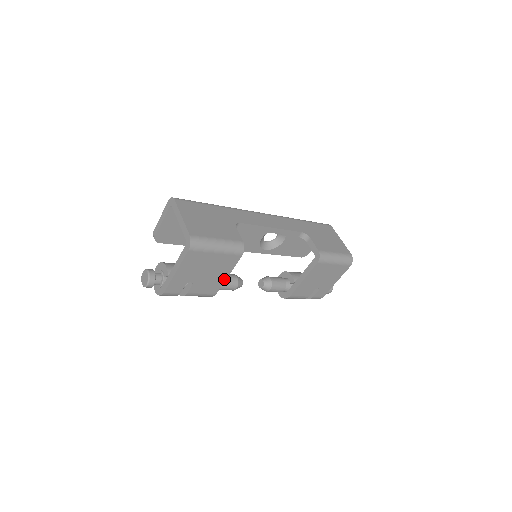
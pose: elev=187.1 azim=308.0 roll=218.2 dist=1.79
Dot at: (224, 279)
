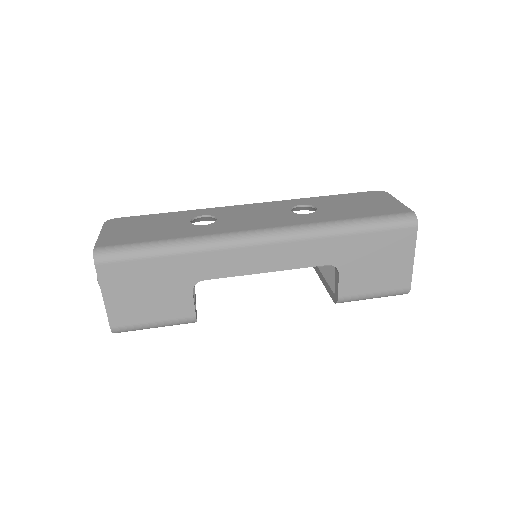
Dot at: occluded
